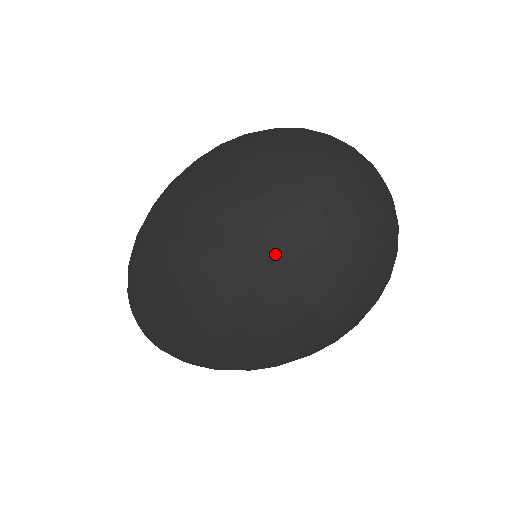
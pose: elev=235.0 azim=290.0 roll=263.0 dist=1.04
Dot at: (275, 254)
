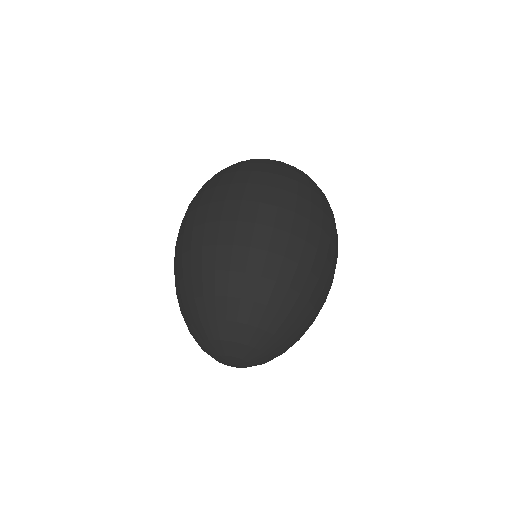
Dot at: (207, 182)
